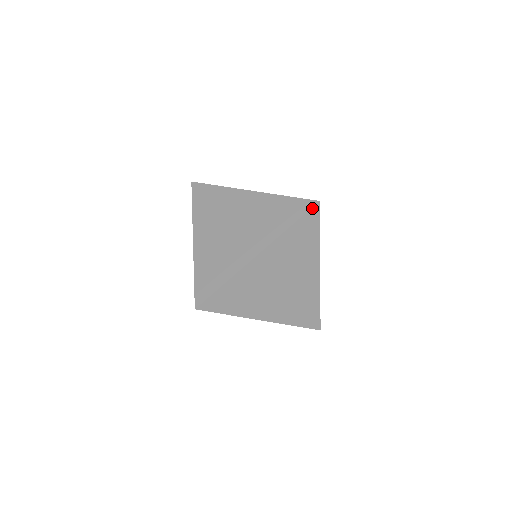
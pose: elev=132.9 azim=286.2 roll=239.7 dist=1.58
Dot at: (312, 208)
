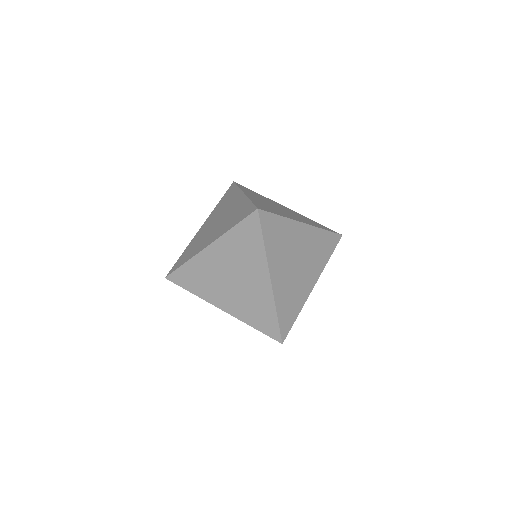
Dot at: (235, 183)
